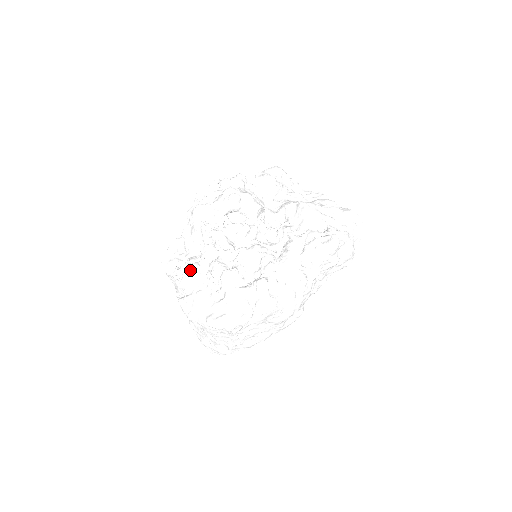
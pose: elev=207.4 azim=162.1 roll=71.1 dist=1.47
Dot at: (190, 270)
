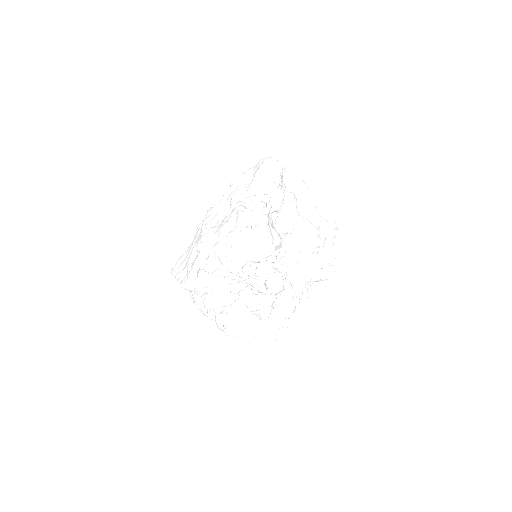
Dot at: (228, 305)
